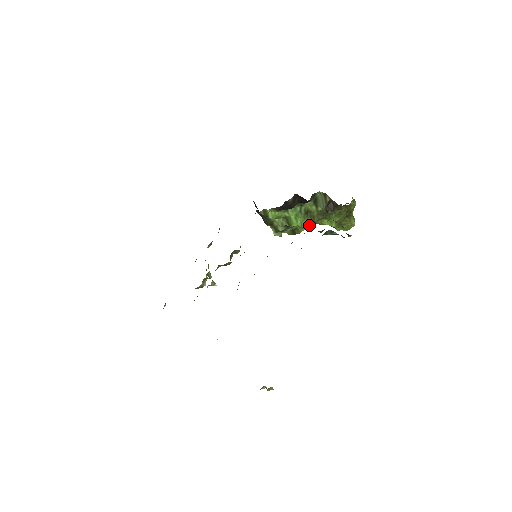
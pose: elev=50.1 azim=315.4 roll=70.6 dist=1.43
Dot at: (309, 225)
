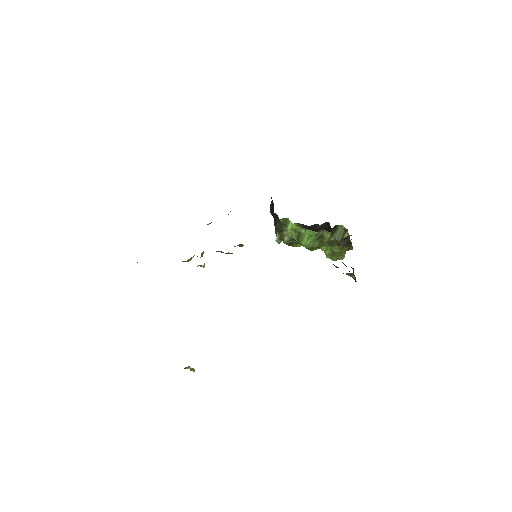
Dot at: (314, 247)
